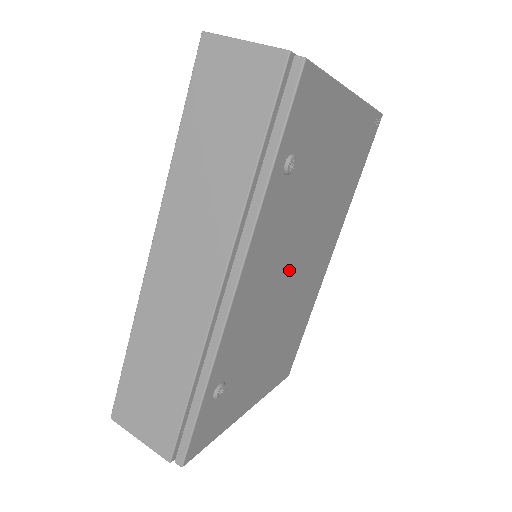
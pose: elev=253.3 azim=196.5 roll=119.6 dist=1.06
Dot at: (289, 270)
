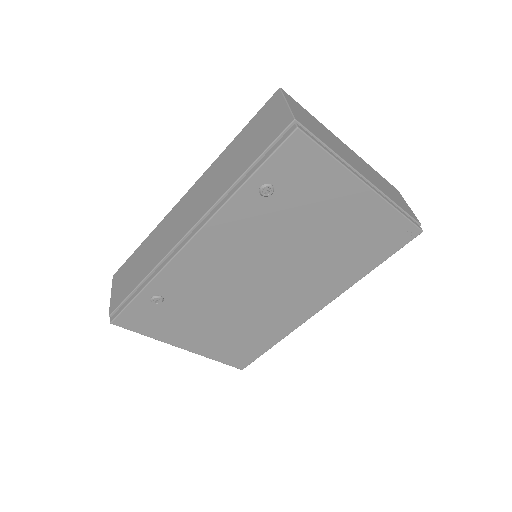
Dot at: (256, 273)
